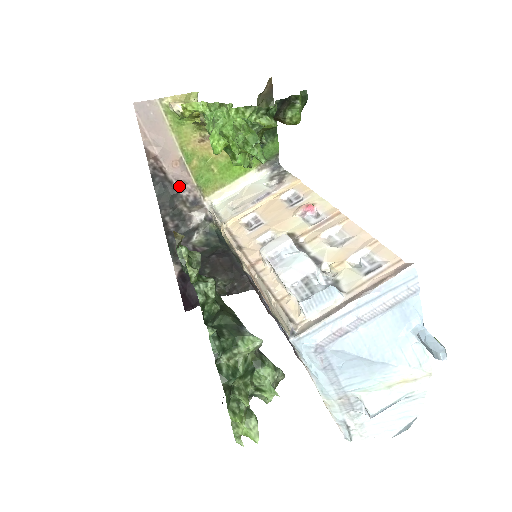
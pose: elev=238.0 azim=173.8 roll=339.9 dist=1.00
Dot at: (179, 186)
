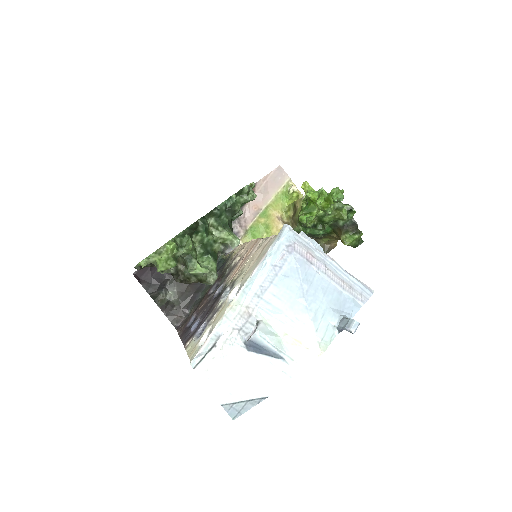
Dot at: (241, 217)
